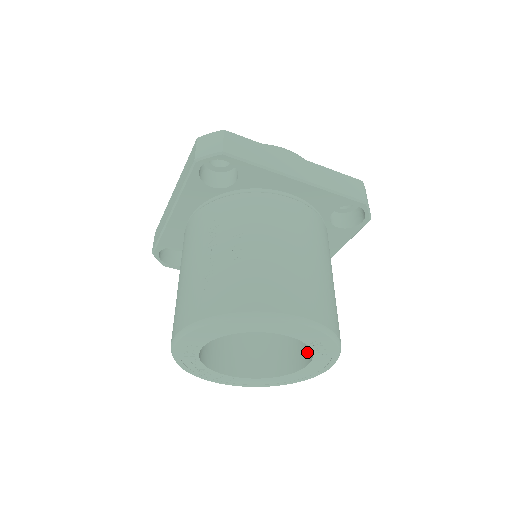
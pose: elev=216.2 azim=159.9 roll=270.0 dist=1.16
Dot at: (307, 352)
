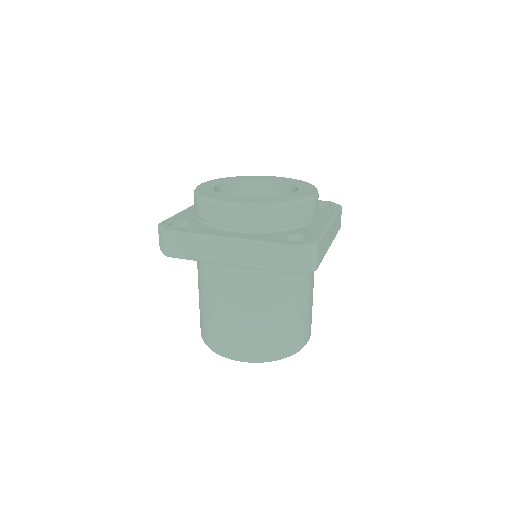
Dot at: occluded
